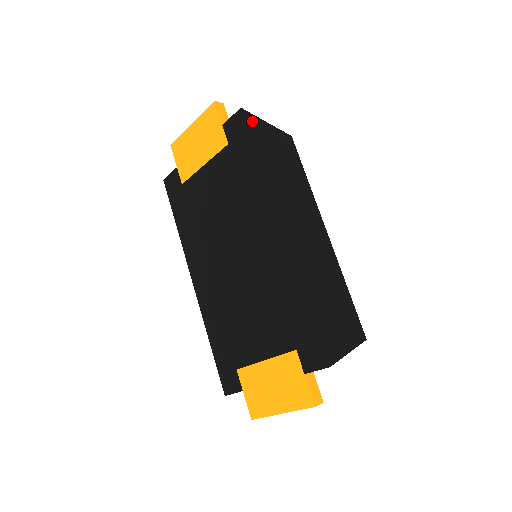
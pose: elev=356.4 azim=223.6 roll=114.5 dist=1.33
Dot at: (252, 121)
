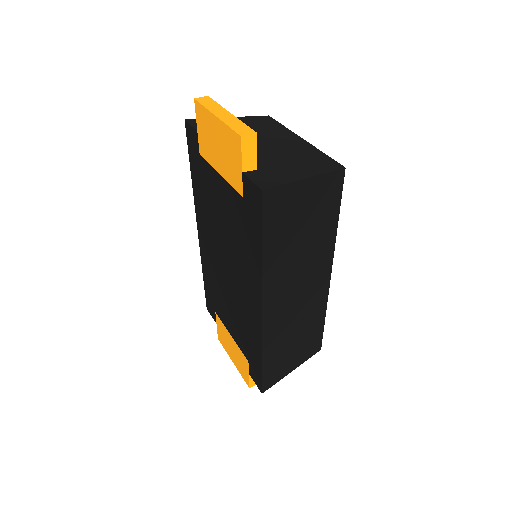
Dot at: (275, 198)
